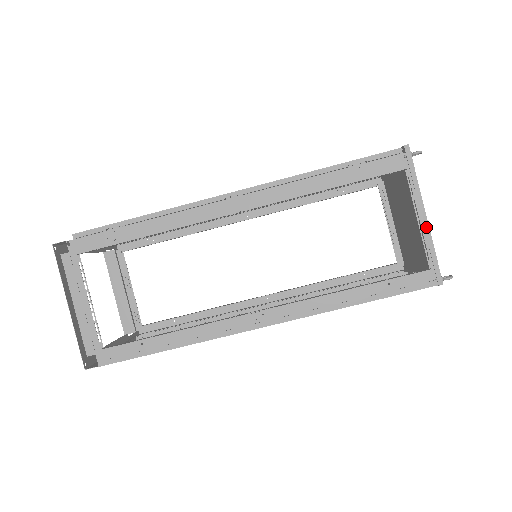
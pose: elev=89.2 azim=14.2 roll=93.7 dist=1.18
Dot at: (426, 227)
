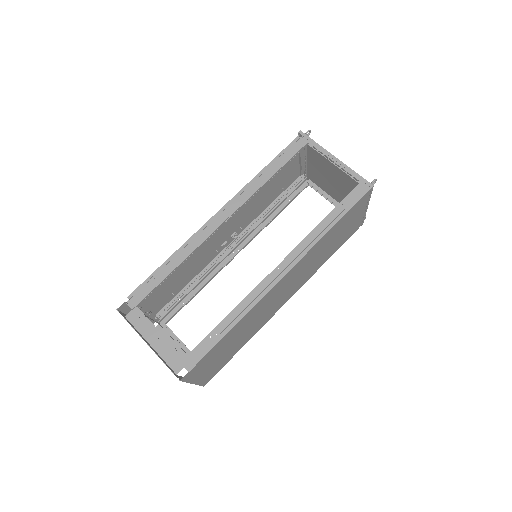
Dot at: (341, 163)
